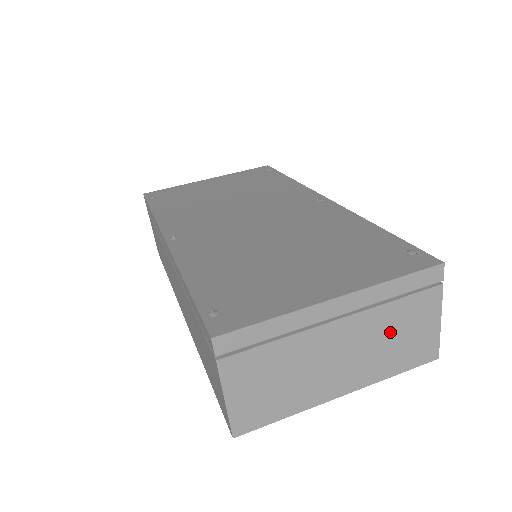
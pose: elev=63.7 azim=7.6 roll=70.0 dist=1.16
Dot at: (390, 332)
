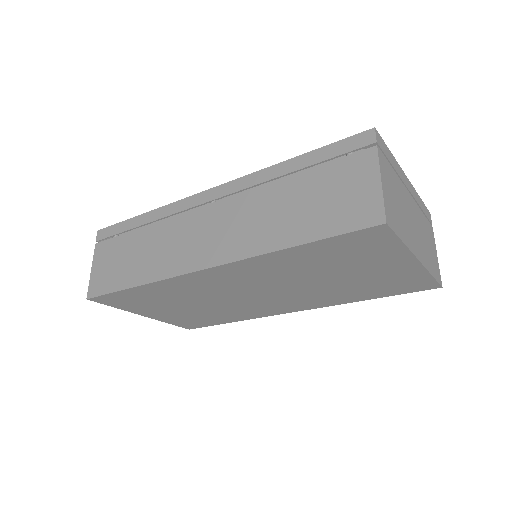
Dot at: (425, 234)
